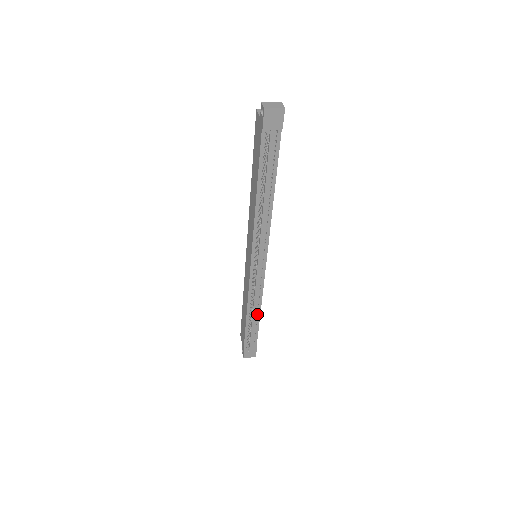
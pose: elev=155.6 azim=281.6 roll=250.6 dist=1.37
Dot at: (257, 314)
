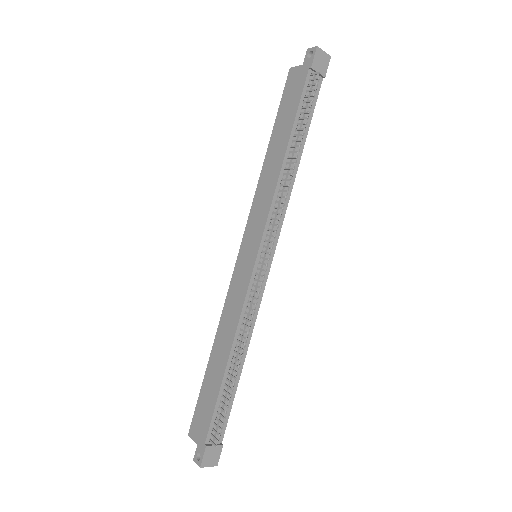
Dot at: (239, 363)
